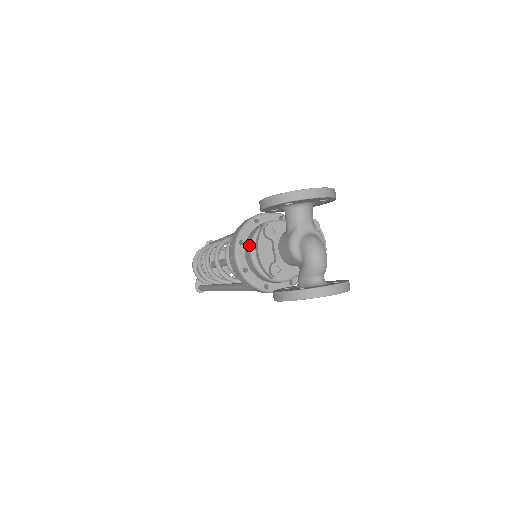
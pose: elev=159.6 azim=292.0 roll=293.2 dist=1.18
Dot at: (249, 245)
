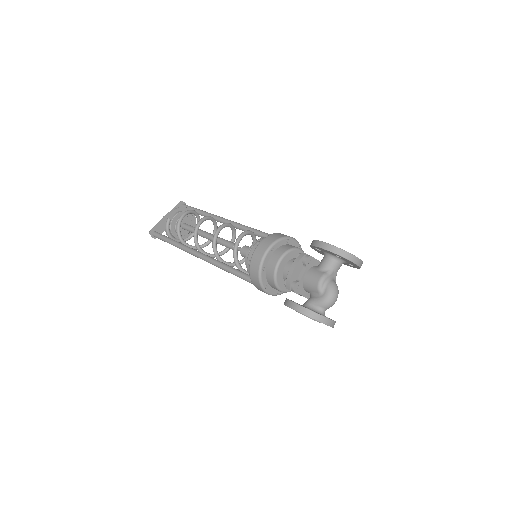
Dot at: (280, 256)
